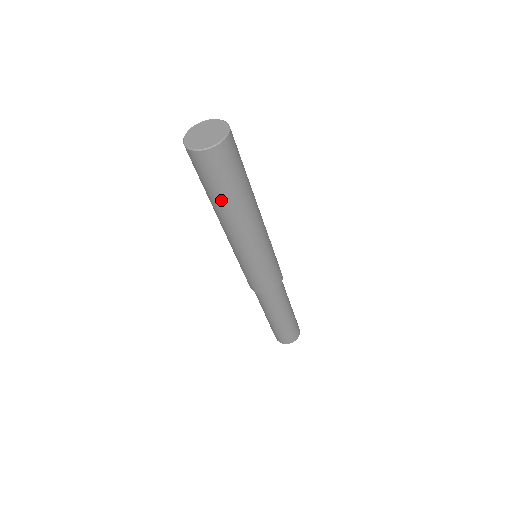
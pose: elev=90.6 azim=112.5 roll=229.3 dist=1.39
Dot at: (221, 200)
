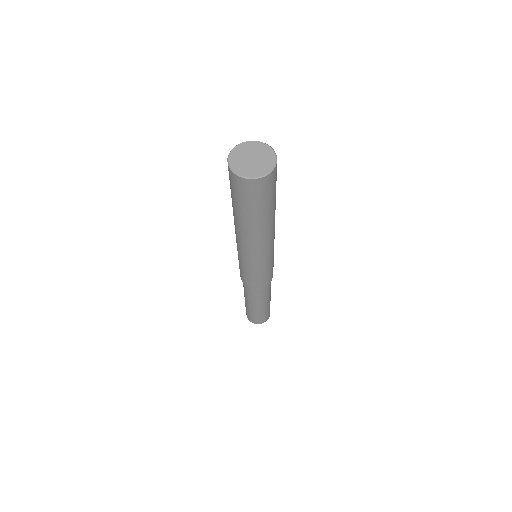
Dot at: (269, 213)
